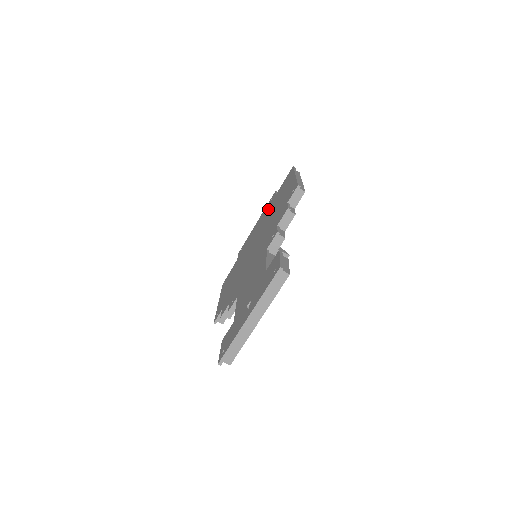
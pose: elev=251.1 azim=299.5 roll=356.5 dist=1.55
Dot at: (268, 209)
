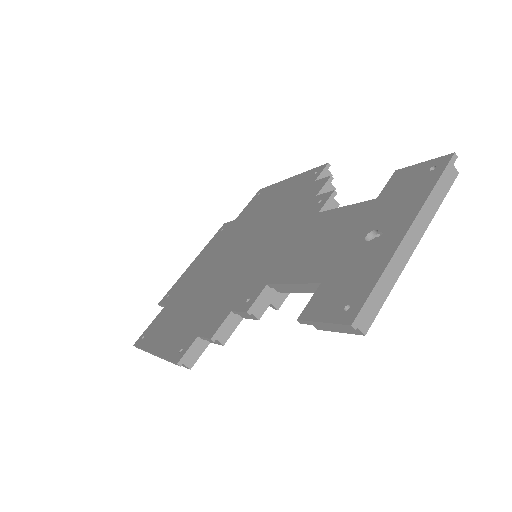
Dot at: (228, 232)
